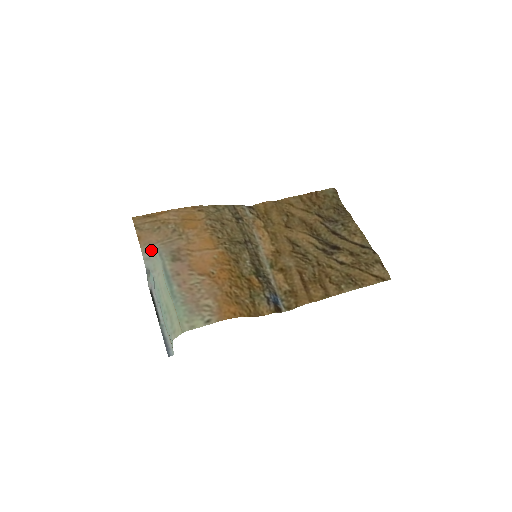
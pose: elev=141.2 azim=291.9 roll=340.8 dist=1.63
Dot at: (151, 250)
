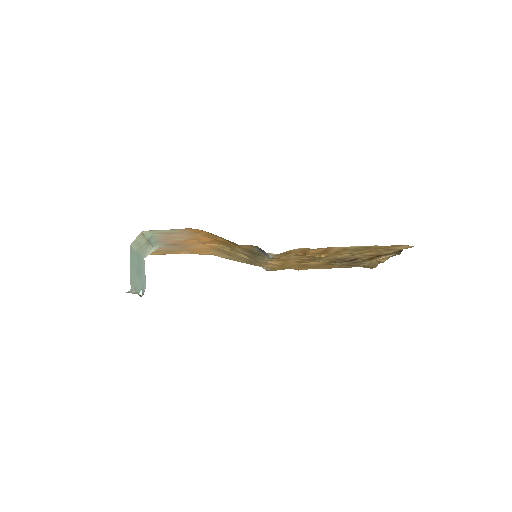
Dot at: occluded
